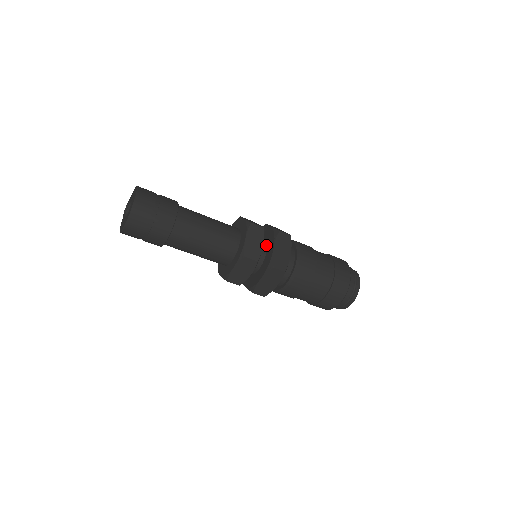
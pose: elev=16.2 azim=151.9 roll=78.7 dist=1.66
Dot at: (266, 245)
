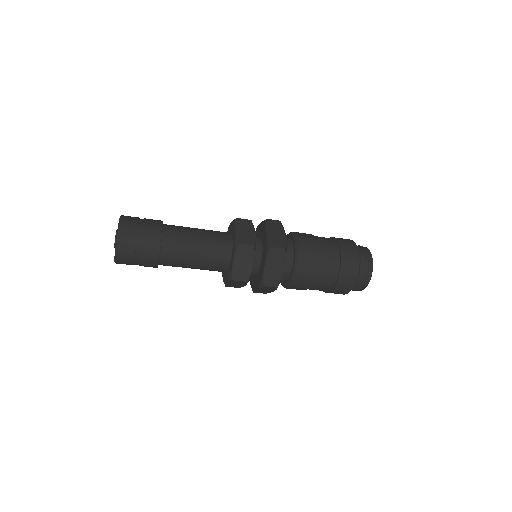
Dot at: (261, 254)
